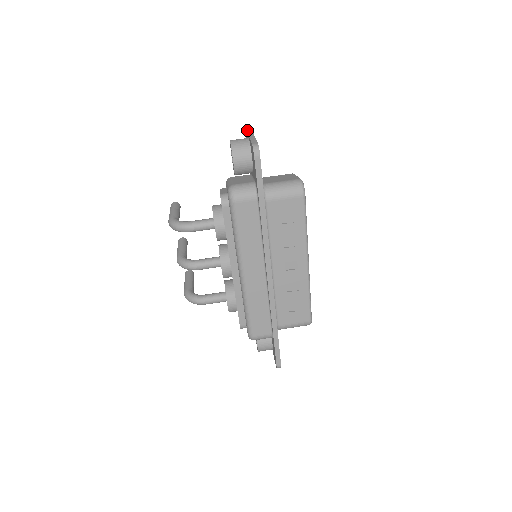
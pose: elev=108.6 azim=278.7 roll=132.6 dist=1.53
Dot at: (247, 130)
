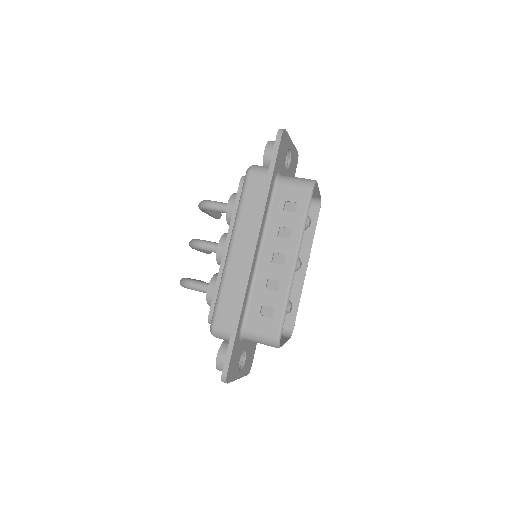
Dot at: occluded
